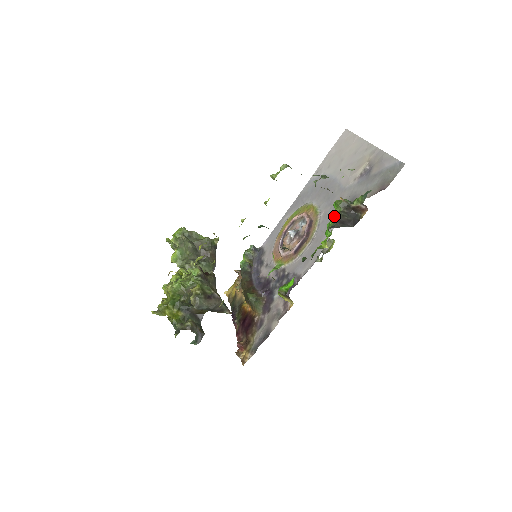
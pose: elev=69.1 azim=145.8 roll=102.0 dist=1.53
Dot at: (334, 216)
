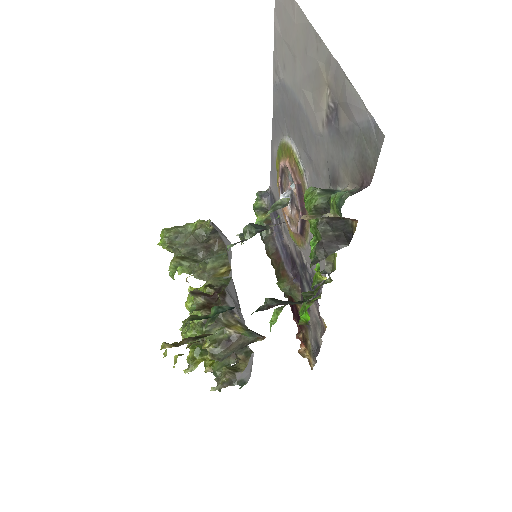
Dot at: (312, 230)
